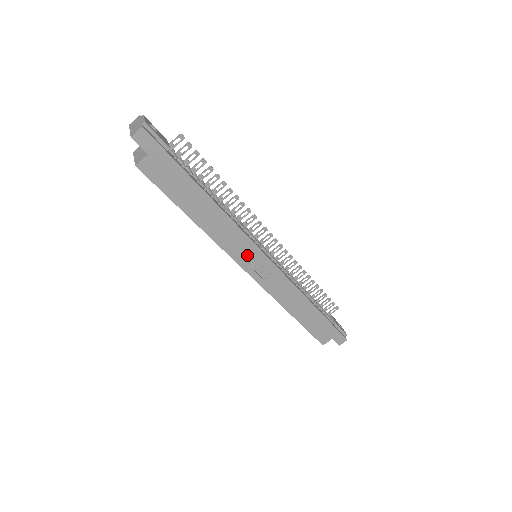
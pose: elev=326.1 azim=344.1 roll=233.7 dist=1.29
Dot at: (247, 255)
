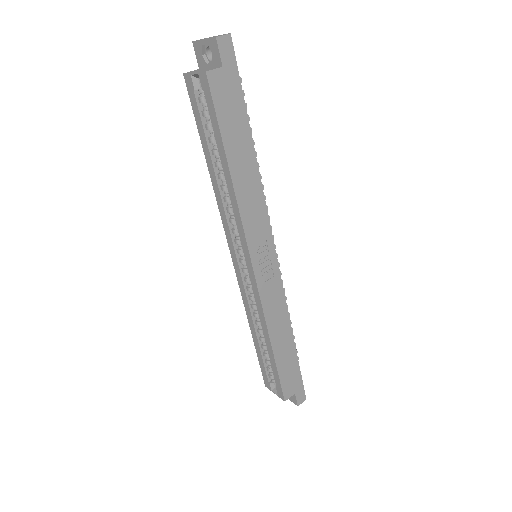
Dot at: (260, 243)
